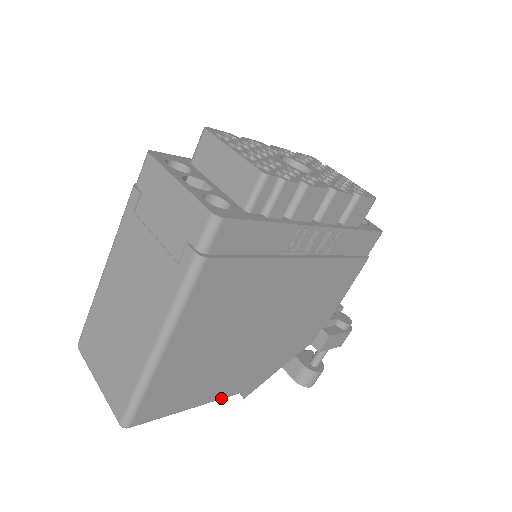
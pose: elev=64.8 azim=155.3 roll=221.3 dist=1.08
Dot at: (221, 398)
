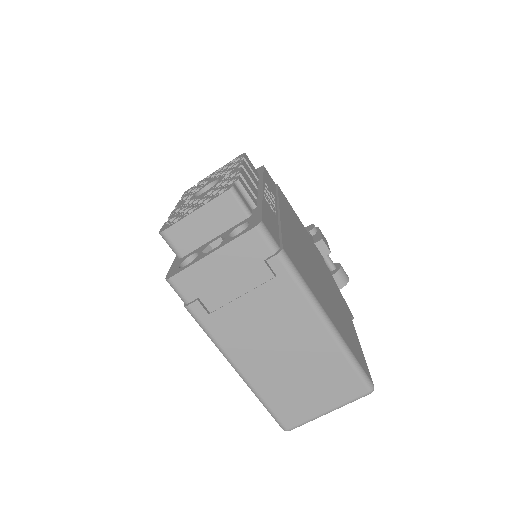
Dot at: (354, 328)
